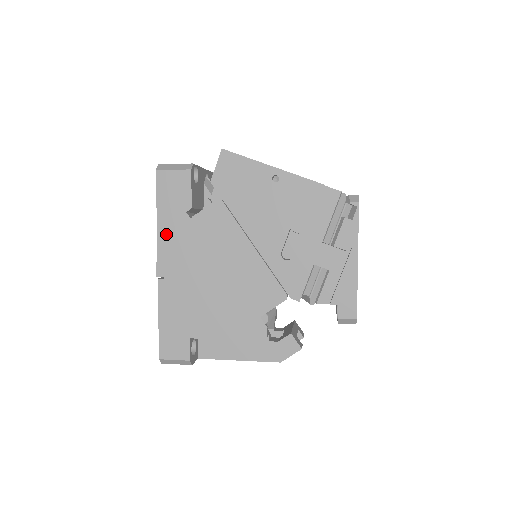
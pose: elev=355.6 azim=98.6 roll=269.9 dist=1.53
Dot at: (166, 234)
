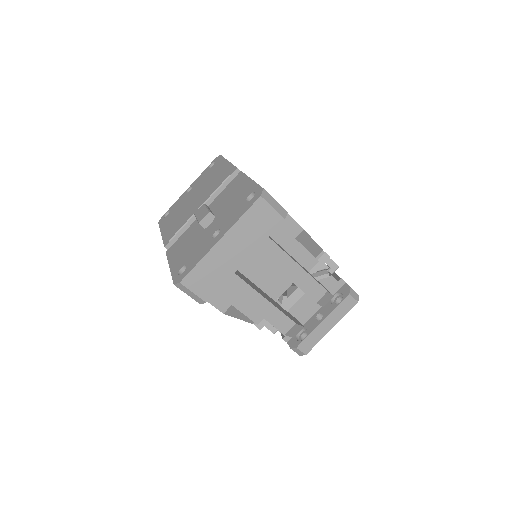
Dot at: occluded
